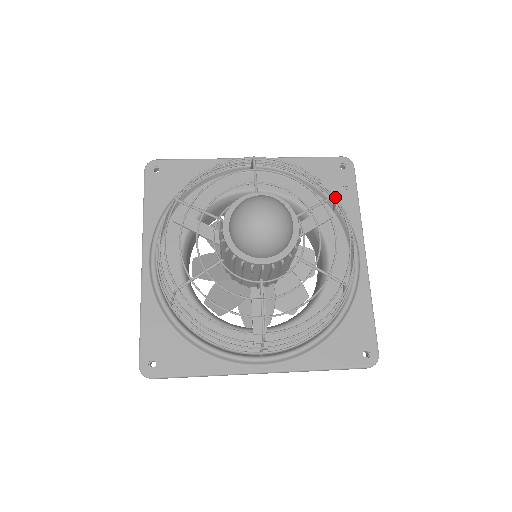
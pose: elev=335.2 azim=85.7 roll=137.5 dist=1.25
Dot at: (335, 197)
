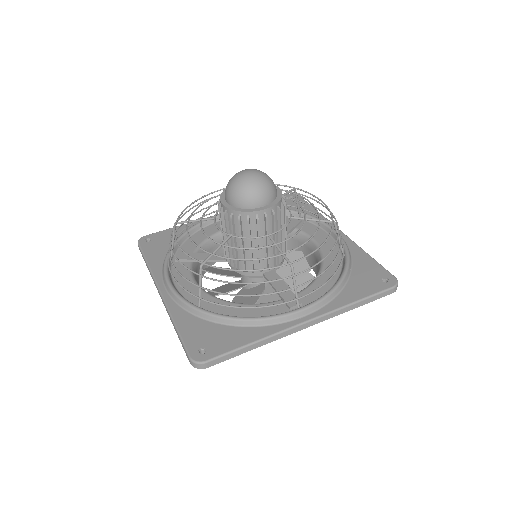
Dot at: (295, 190)
